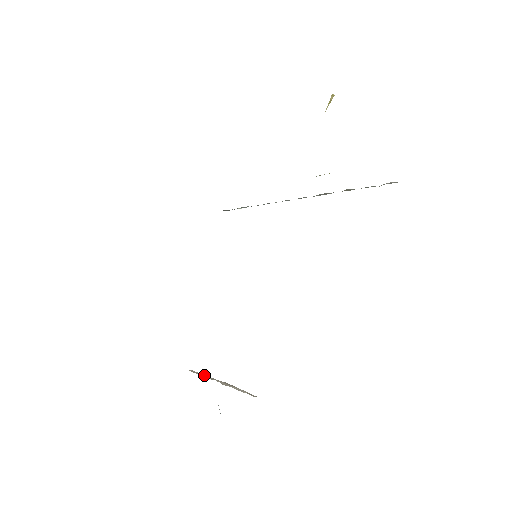
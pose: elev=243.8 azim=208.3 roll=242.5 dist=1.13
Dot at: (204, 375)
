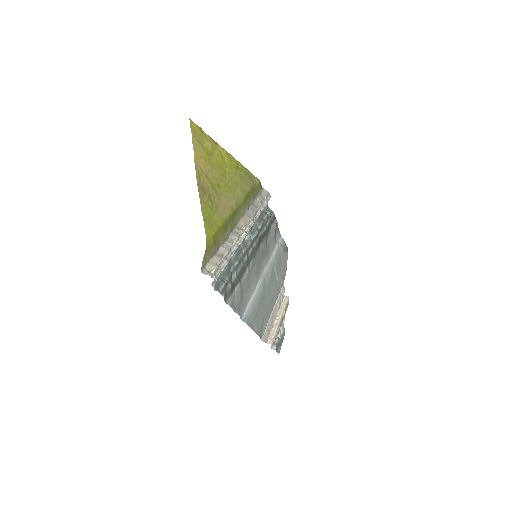
Dot at: (284, 307)
